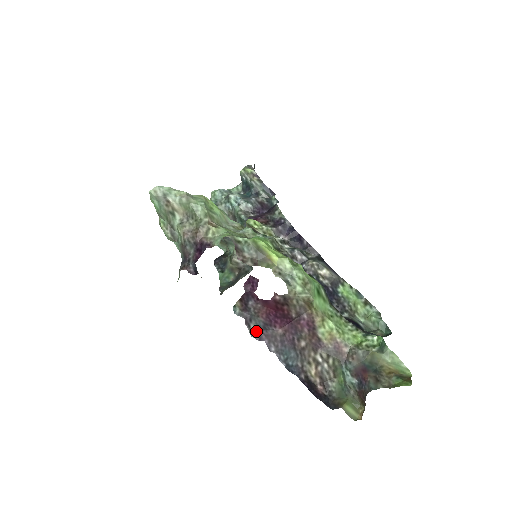
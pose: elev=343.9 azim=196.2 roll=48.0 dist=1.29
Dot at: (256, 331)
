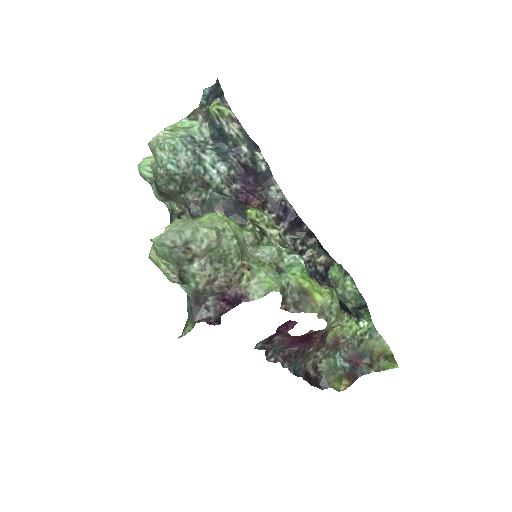
Dot at: (272, 354)
